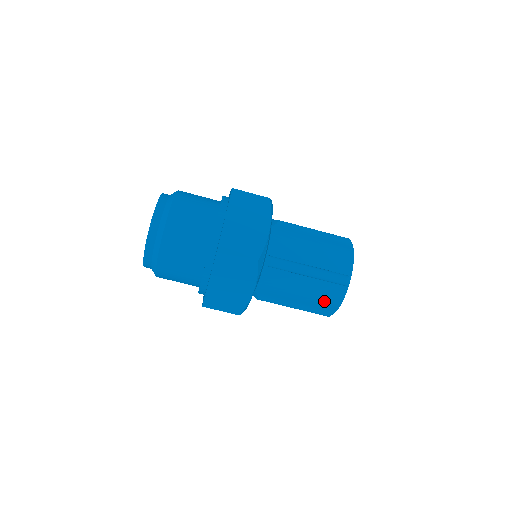
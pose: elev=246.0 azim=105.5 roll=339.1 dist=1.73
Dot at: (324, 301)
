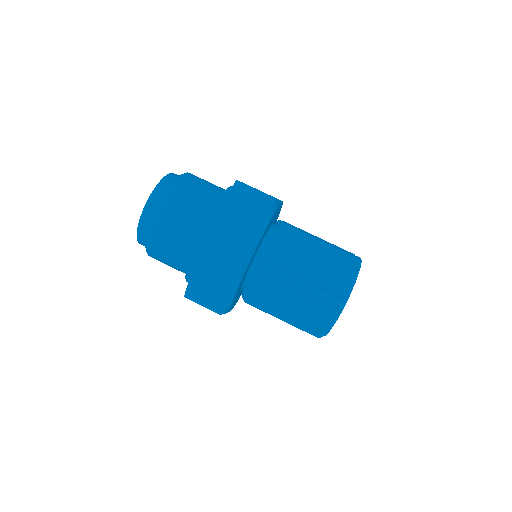
Dot at: (314, 320)
